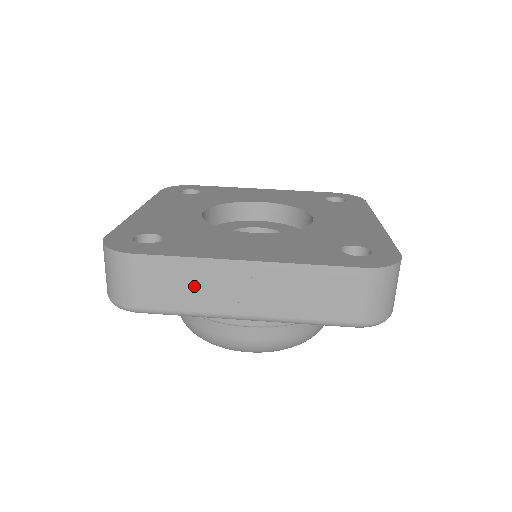
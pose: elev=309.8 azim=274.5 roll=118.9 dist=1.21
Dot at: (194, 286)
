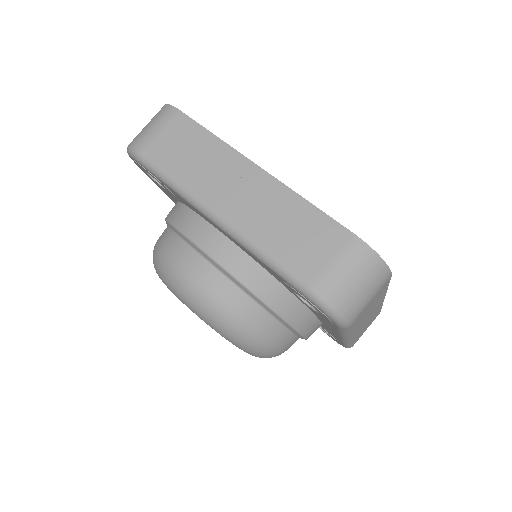
Dot at: (201, 162)
